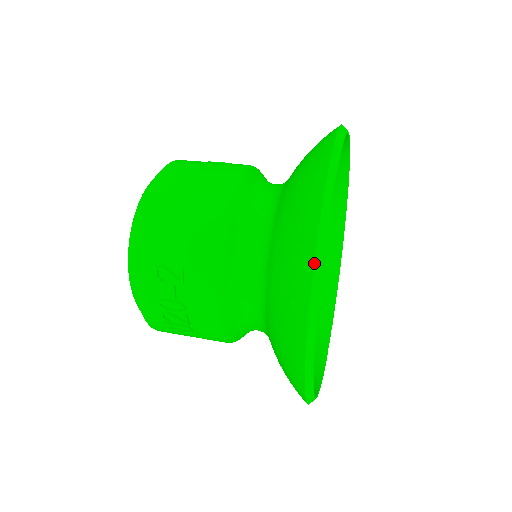
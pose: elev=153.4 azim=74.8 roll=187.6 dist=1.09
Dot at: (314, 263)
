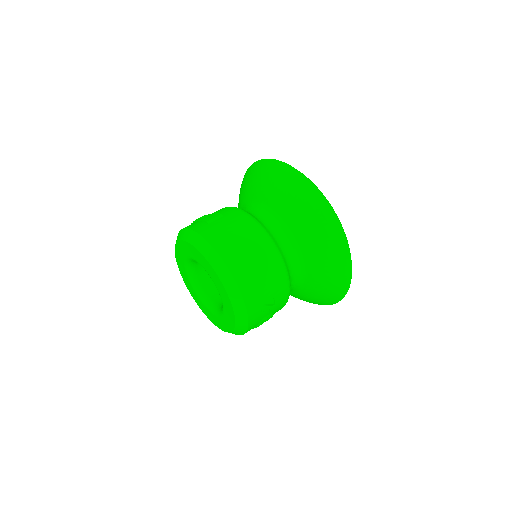
Dot at: (351, 260)
